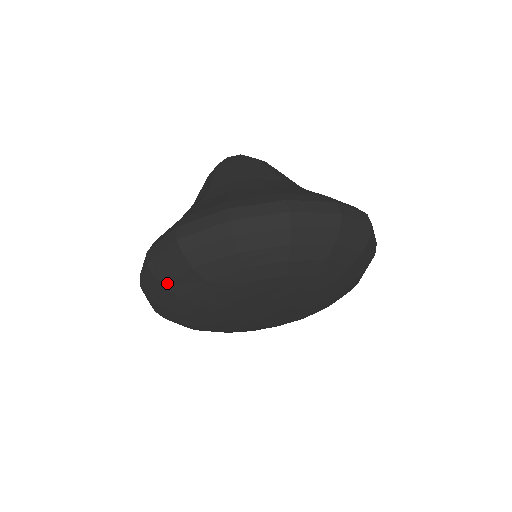
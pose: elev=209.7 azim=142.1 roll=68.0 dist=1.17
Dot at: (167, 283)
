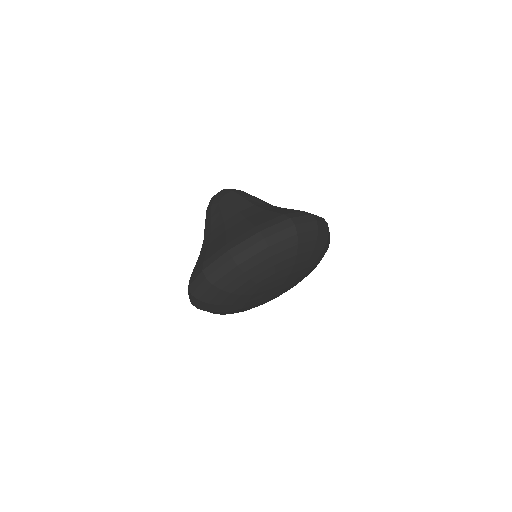
Dot at: (205, 310)
